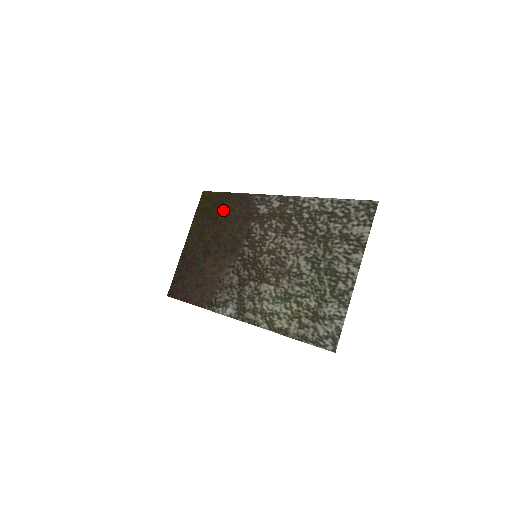
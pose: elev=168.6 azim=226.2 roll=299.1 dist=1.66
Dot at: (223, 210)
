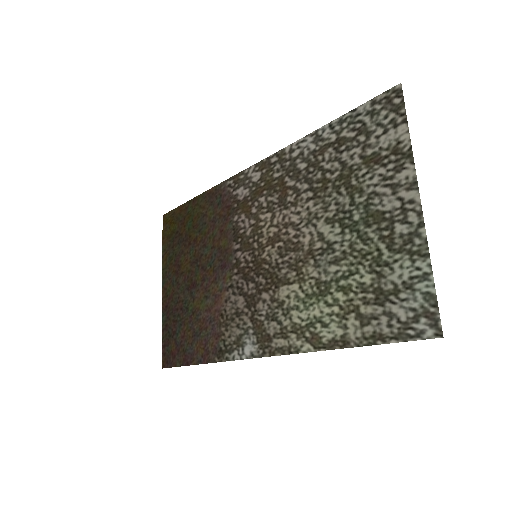
Dot at: (193, 223)
